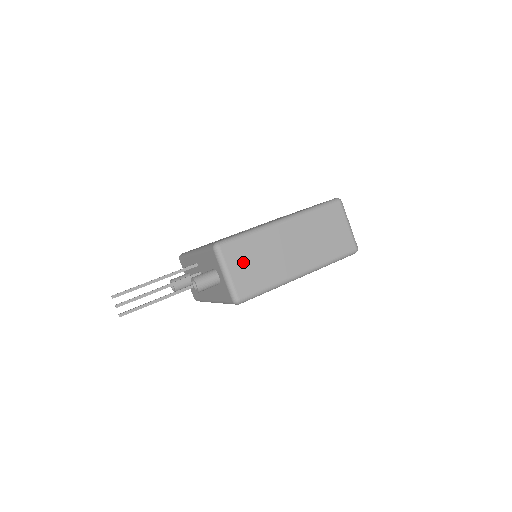
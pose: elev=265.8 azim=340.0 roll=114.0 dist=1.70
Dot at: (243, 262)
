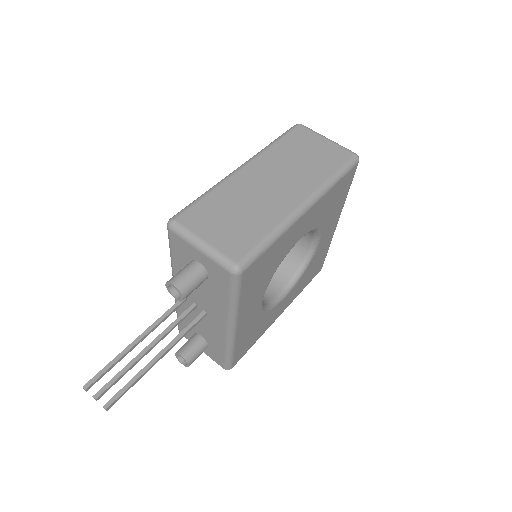
Dot at: (216, 222)
